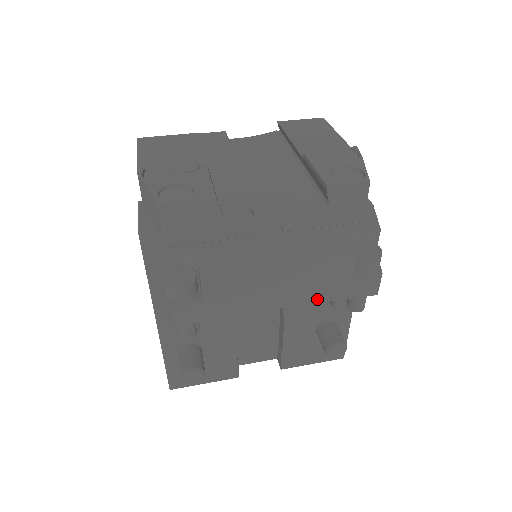
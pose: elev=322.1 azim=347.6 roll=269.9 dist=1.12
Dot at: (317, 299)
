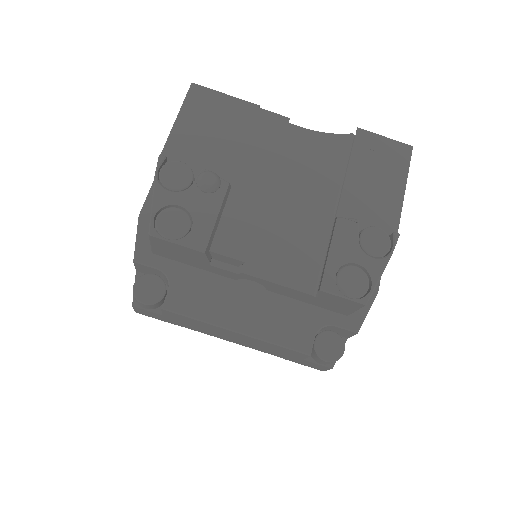
Dot at: (266, 352)
